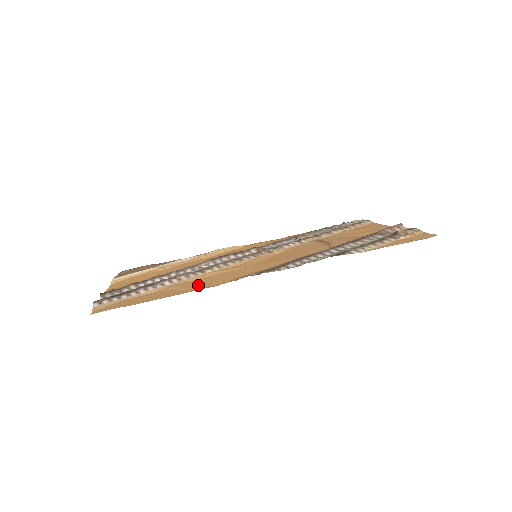
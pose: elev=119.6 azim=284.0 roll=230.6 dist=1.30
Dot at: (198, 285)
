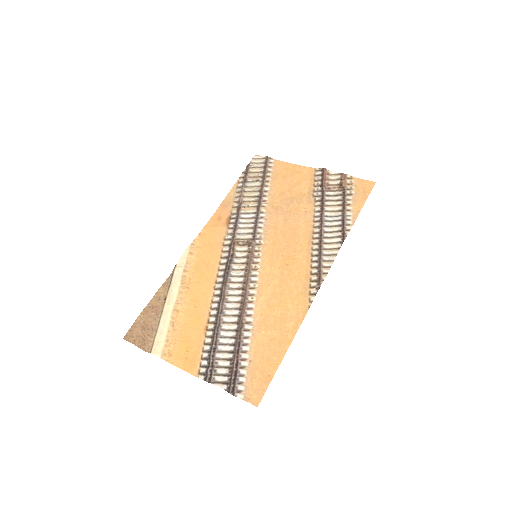
Dot at: (283, 322)
